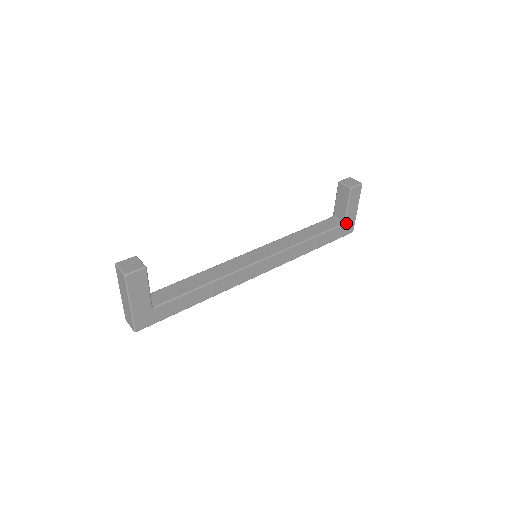
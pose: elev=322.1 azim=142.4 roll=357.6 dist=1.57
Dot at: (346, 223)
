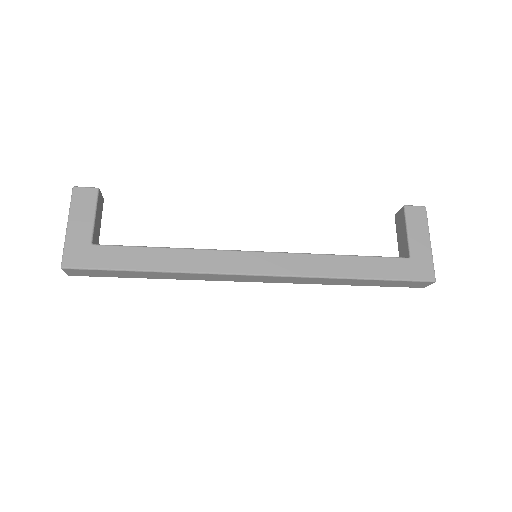
Dot at: (413, 258)
